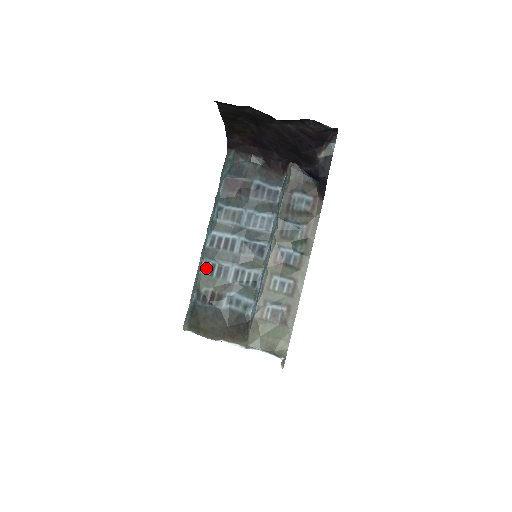
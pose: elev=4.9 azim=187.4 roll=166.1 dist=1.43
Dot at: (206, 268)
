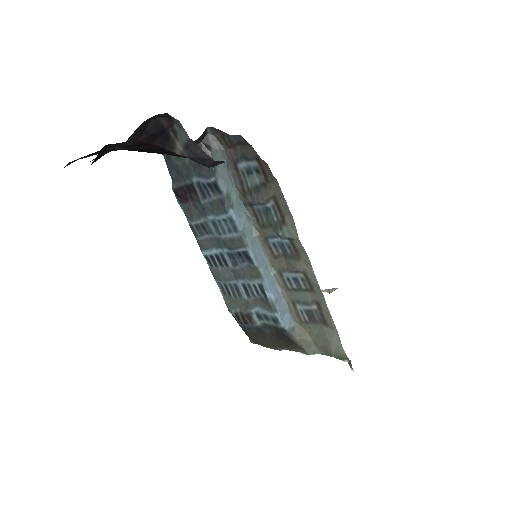
Dot at: (223, 290)
